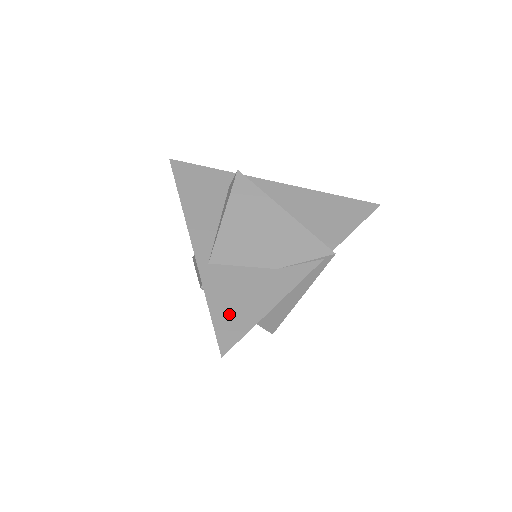
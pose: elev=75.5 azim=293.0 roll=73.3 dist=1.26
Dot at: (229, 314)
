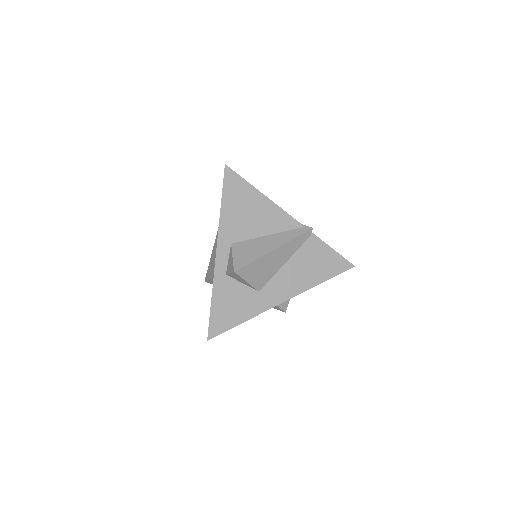
Dot at: occluded
